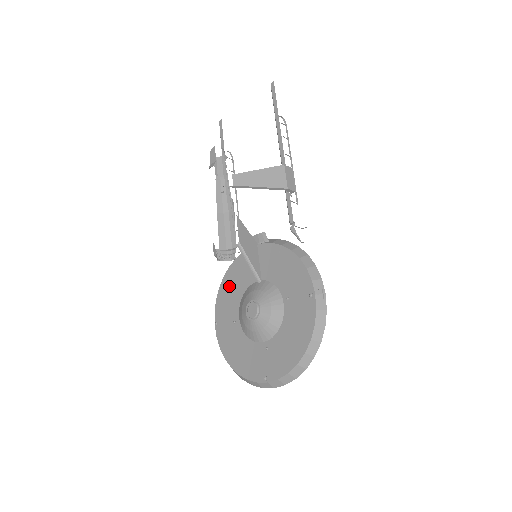
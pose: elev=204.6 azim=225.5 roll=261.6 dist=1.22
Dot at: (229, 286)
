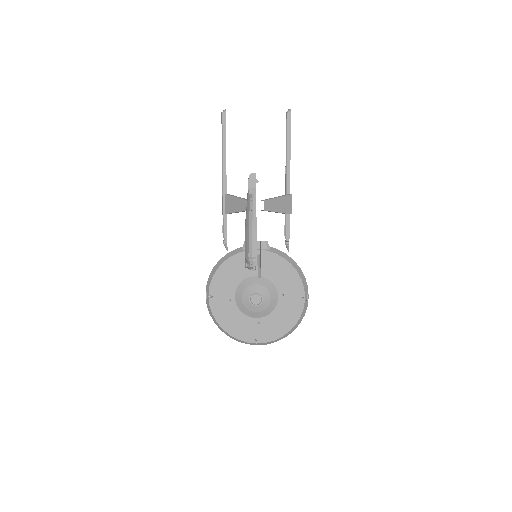
Dot at: (228, 272)
